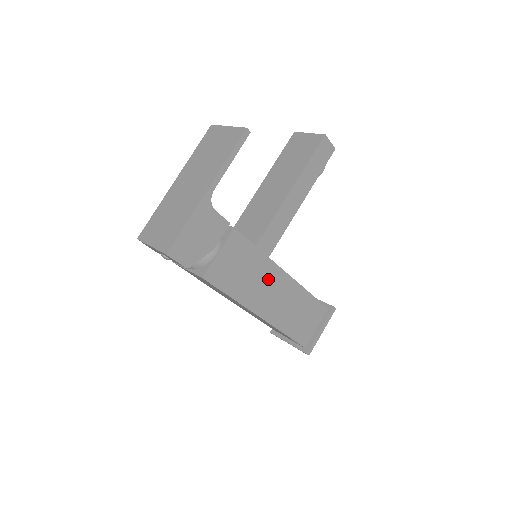
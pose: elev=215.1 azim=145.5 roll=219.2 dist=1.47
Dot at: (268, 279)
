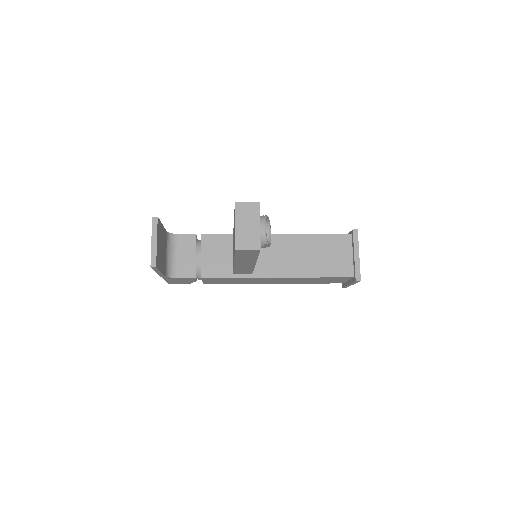
Dot at: (260, 279)
